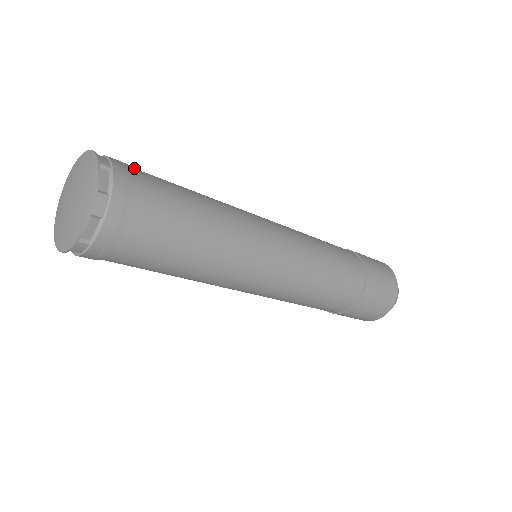
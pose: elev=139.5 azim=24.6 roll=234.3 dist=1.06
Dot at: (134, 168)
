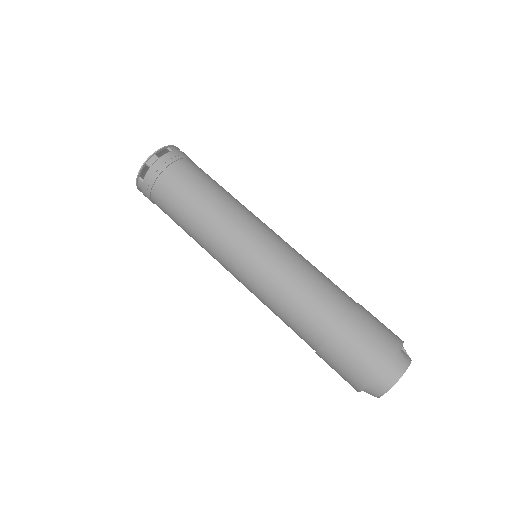
Dot at: occluded
